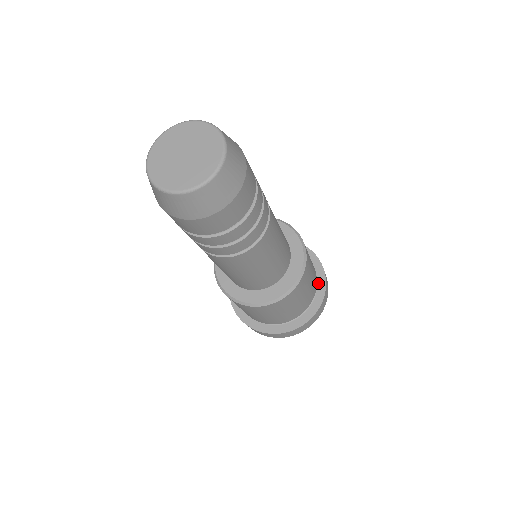
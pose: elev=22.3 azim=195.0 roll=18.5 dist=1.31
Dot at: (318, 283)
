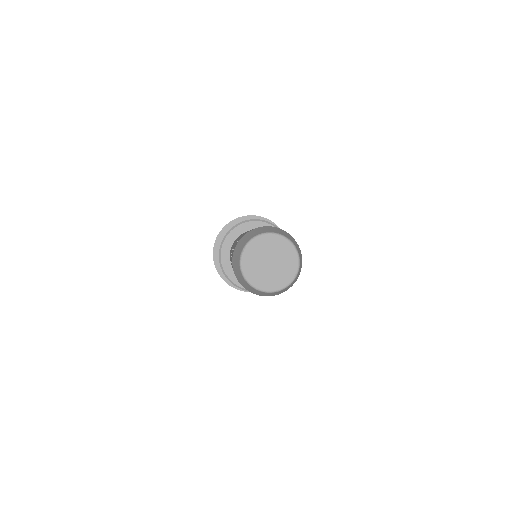
Dot at: occluded
